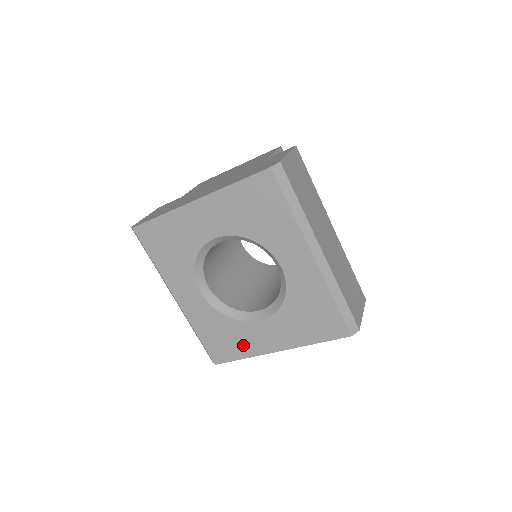
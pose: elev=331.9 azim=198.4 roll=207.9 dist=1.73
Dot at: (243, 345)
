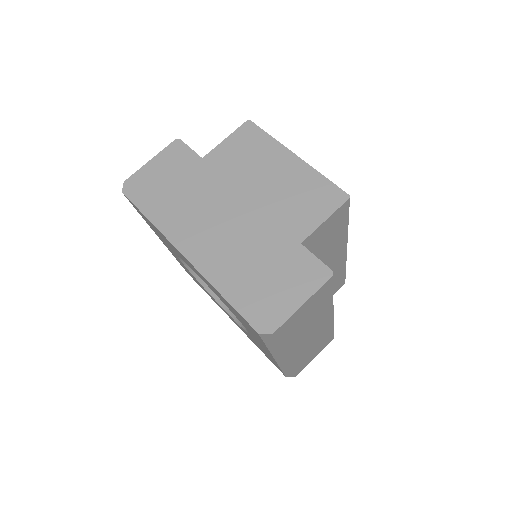
Dot at: (210, 296)
